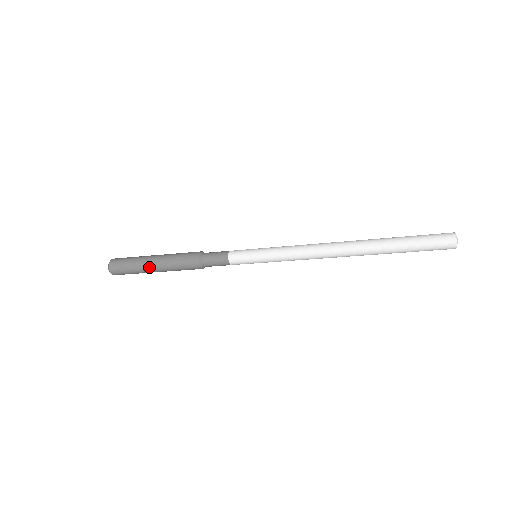
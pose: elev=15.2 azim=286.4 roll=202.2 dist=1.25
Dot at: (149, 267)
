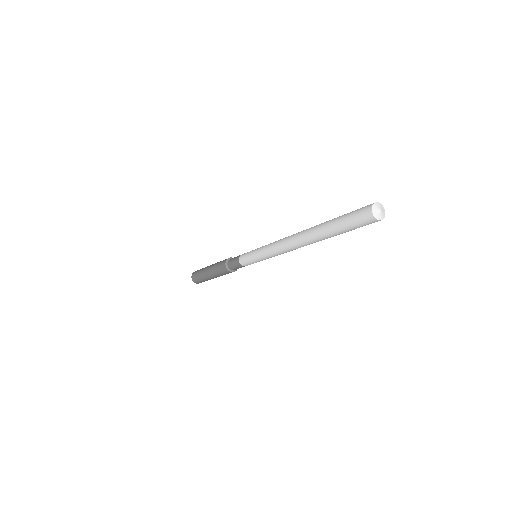
Dot at: (206, 272)
